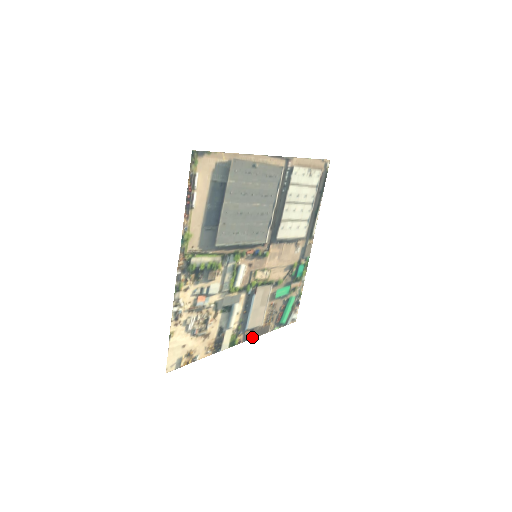
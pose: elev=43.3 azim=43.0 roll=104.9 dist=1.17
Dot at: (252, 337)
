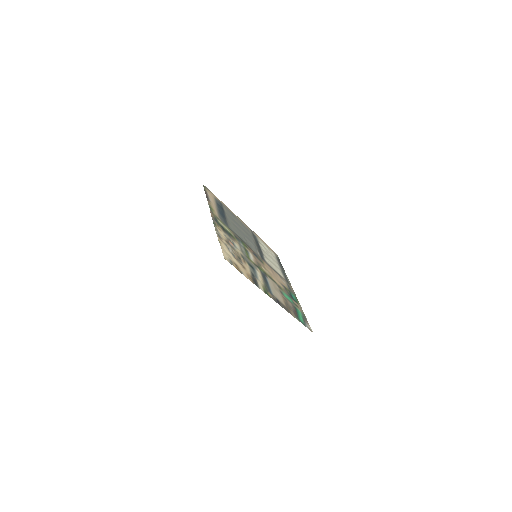
Dot at: (280, 305)
